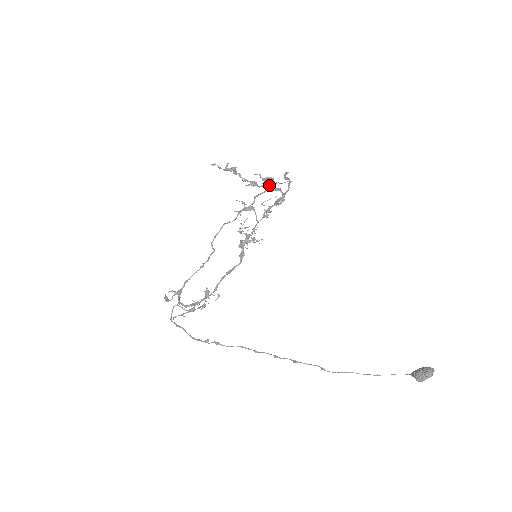
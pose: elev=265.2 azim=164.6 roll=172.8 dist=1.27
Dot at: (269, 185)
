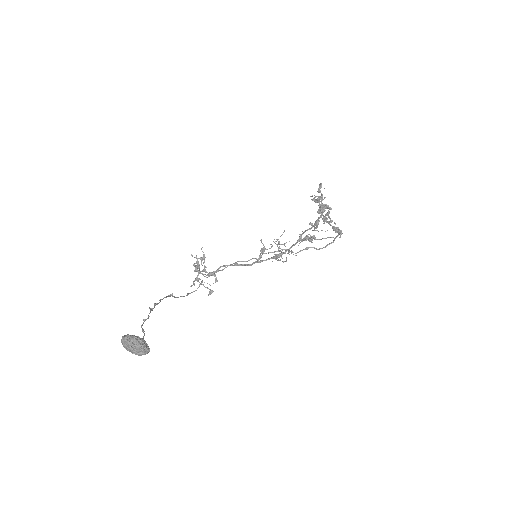
Dot at: (319, 208)
